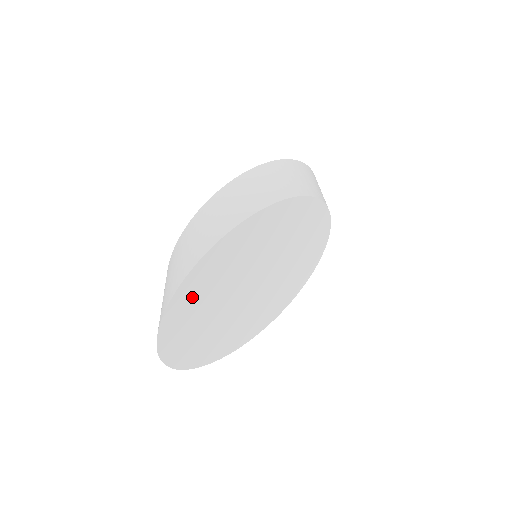
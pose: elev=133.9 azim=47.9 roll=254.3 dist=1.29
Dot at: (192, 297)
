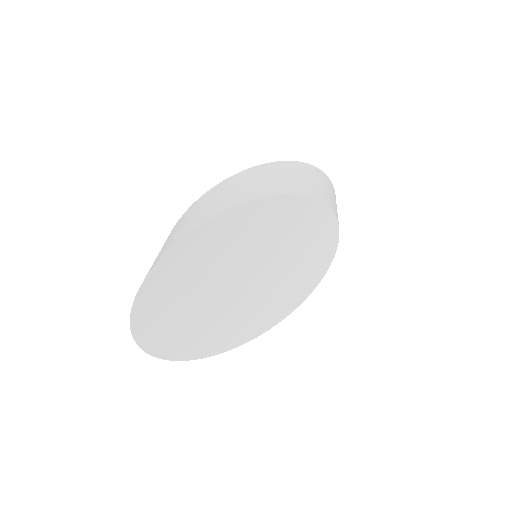
Dot at: (168, 284)
